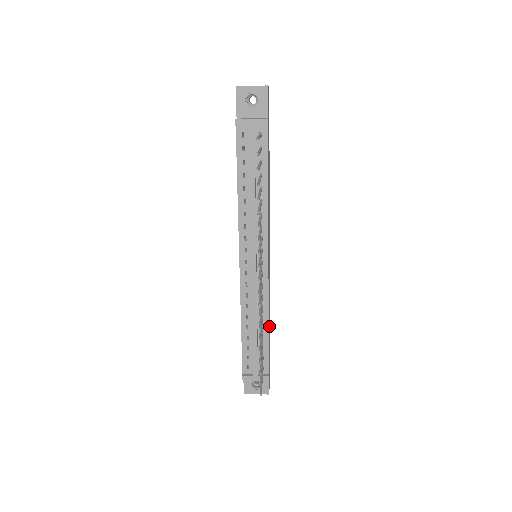
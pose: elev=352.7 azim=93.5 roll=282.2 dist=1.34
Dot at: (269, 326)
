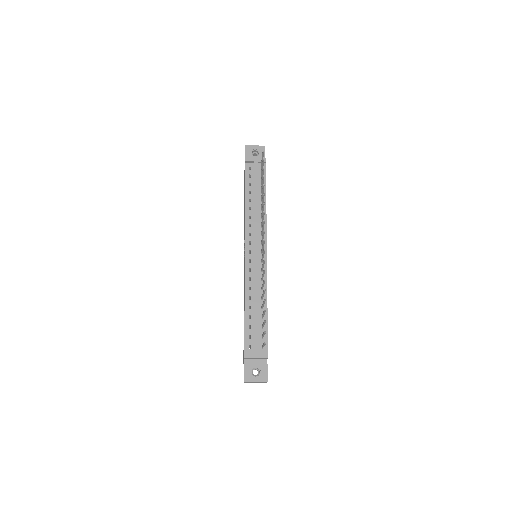
Dot at: occluded
